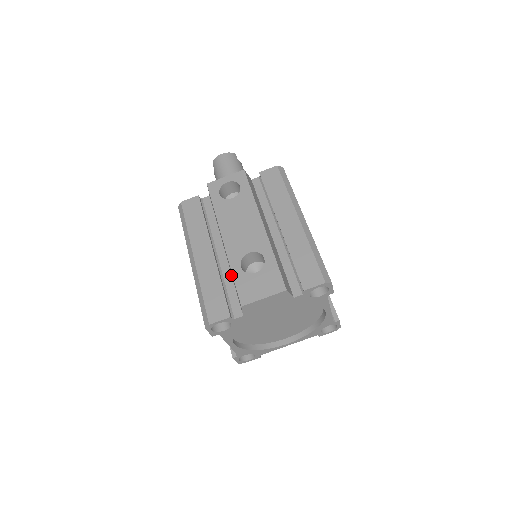
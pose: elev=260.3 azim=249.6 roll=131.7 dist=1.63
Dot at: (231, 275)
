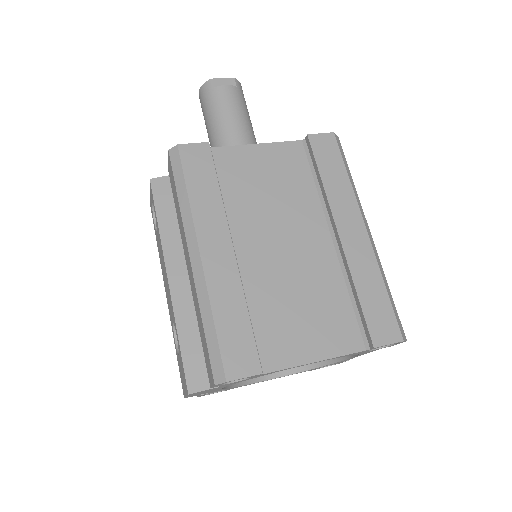
Dot at: occluded
